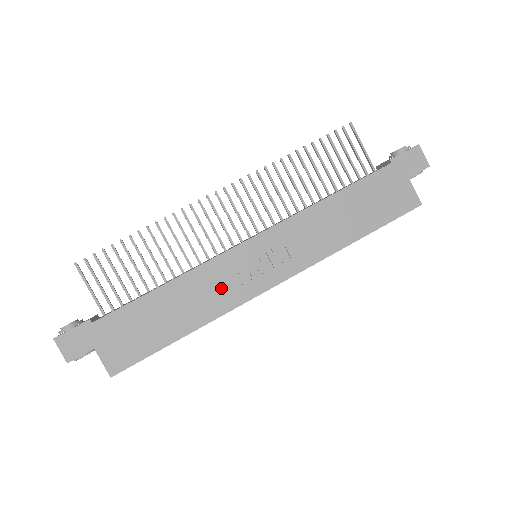
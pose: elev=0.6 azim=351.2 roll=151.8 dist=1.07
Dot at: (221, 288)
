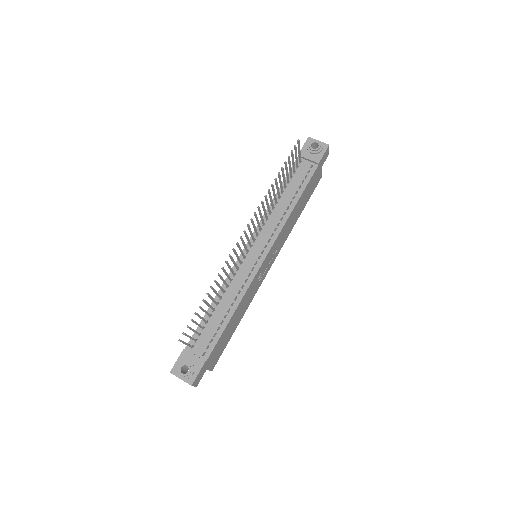
Dot at: (253, 291)
